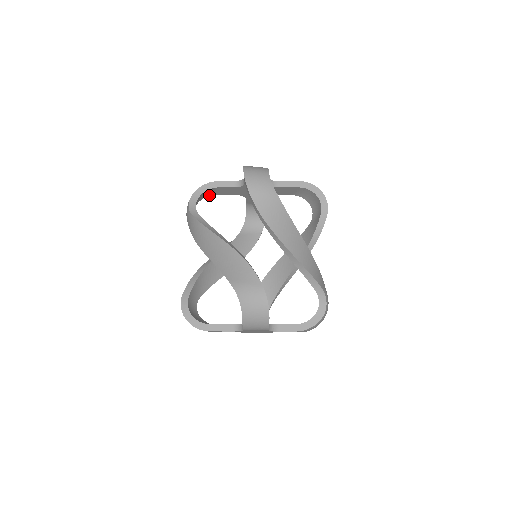
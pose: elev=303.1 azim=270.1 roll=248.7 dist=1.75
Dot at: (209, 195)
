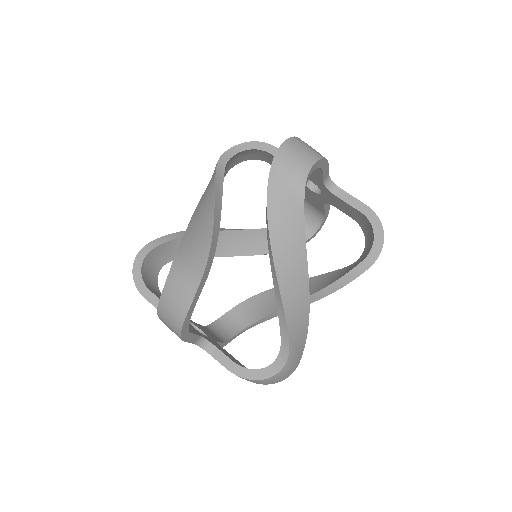
Dot at: (263, 160)
